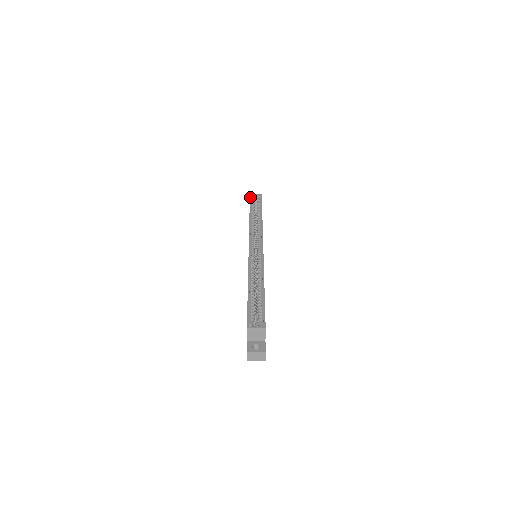
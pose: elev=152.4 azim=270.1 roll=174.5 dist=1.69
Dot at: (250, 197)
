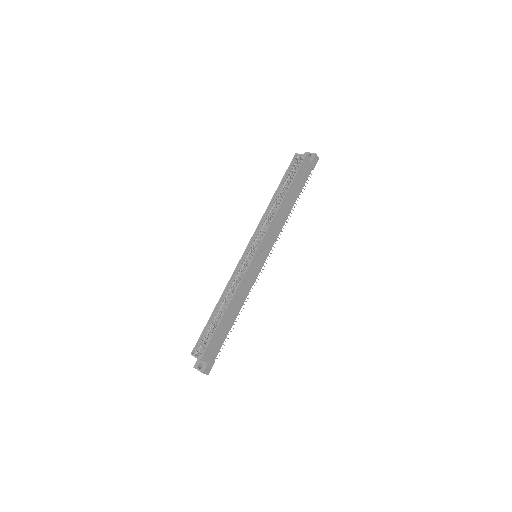
Dot at: (292, 160)
